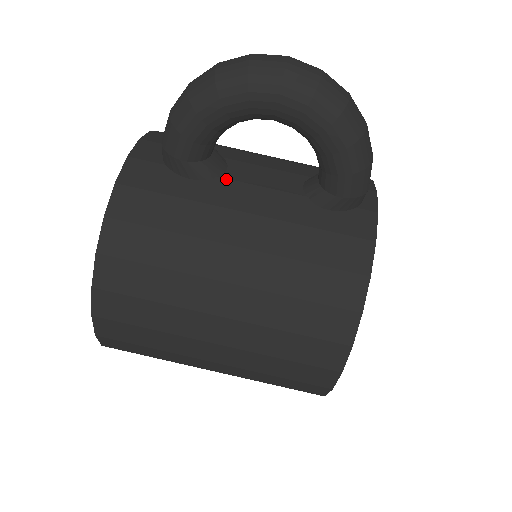
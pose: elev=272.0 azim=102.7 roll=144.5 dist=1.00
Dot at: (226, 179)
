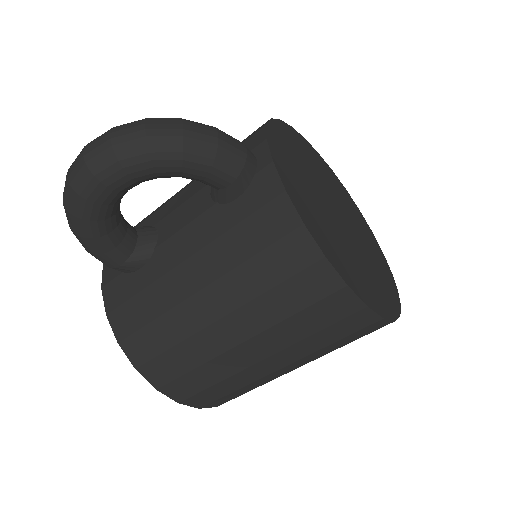
Dot at: (160, 245)
